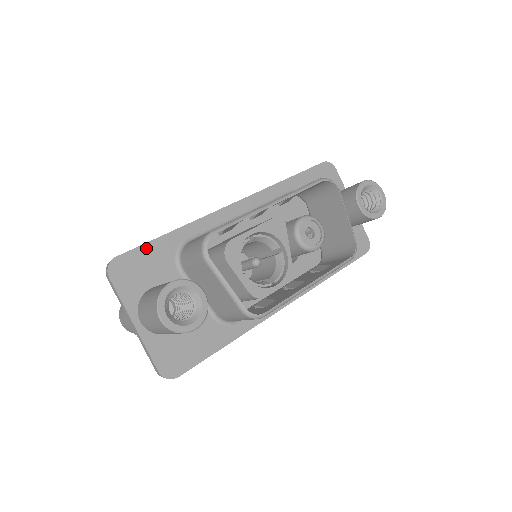
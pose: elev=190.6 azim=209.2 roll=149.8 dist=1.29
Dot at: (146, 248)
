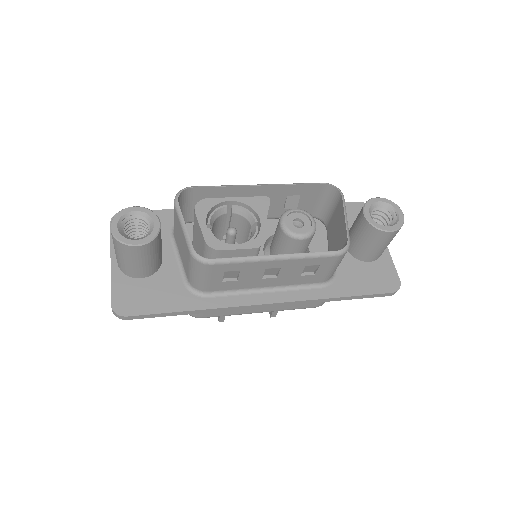
Dot at: occluded
